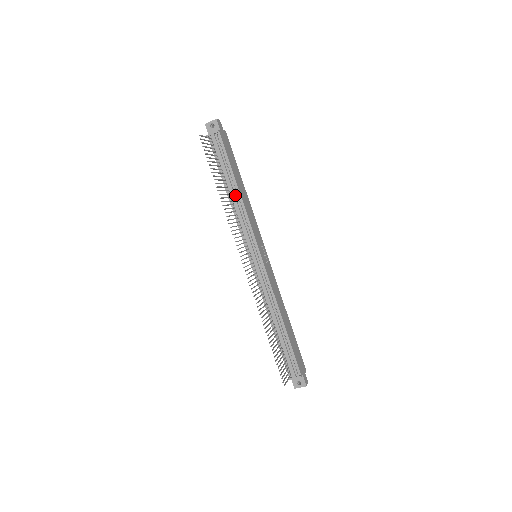
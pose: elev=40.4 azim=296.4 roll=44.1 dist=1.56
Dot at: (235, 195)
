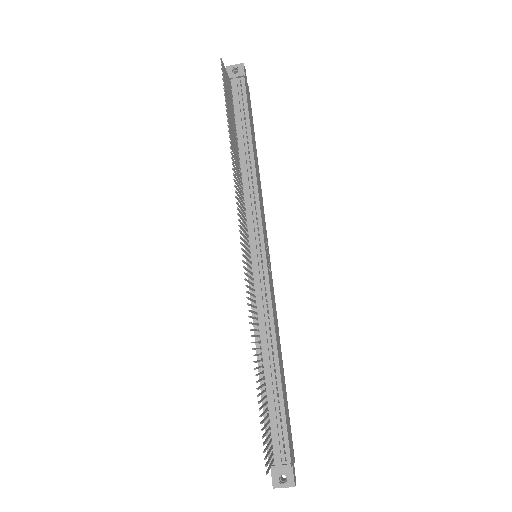
Dot at: (246, 161)
